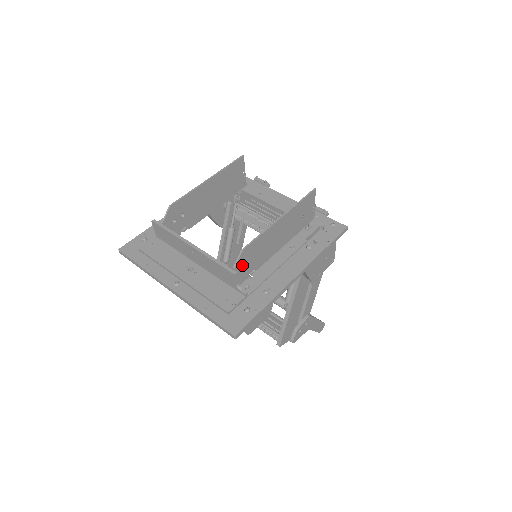
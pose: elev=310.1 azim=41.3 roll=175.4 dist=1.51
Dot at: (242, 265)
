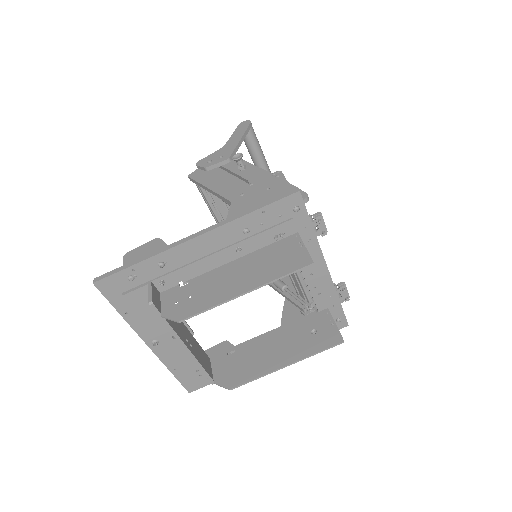
Dot at: (224, 375)
